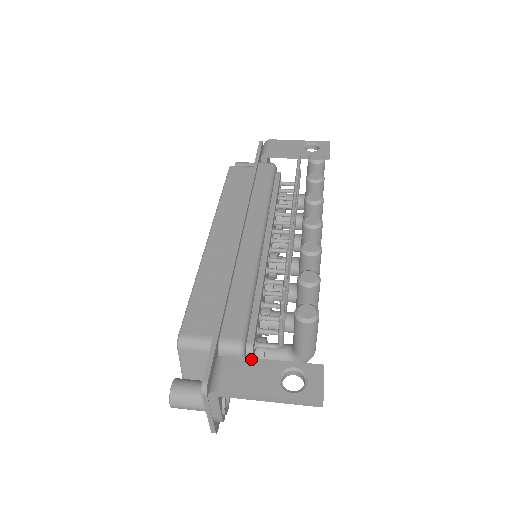
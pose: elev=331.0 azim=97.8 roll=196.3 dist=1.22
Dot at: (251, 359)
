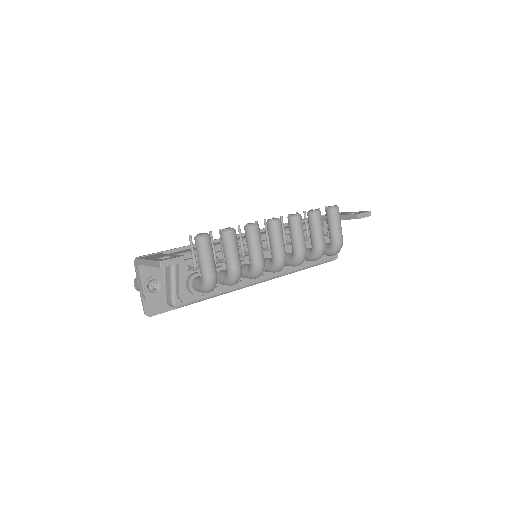
Dot at: (164, 254)
